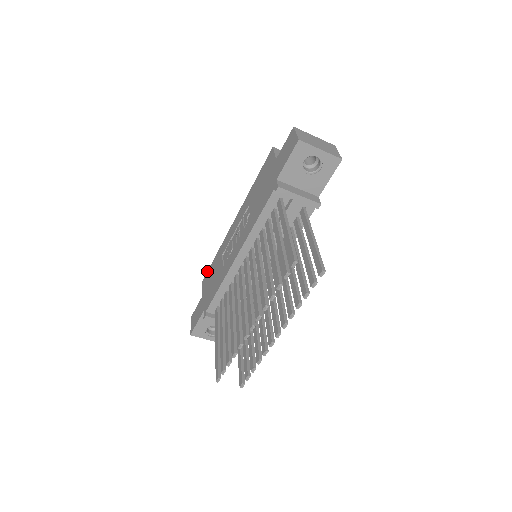
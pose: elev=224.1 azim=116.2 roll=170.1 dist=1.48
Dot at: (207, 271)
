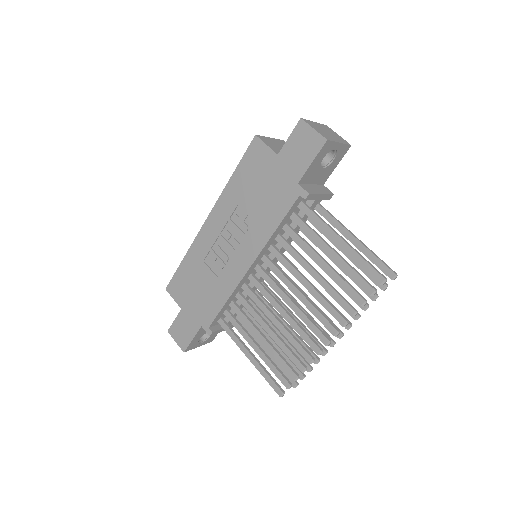
Dot at: occluded
